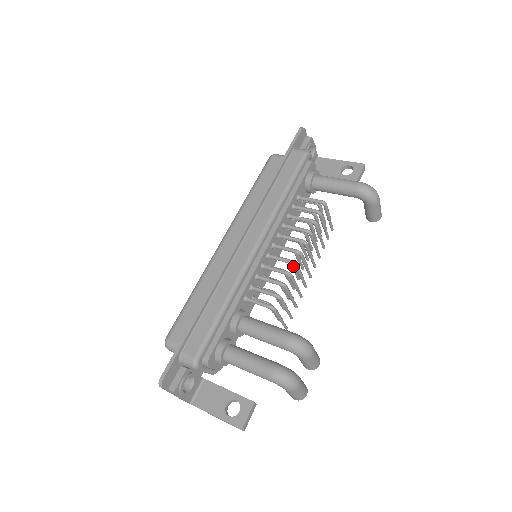
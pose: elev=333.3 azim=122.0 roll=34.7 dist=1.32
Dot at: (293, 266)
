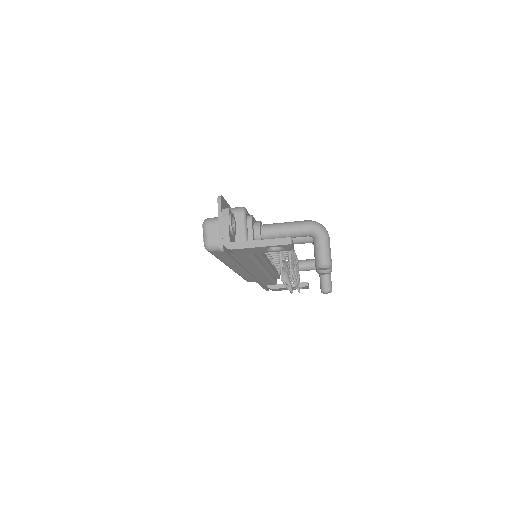
Dot at: (286, 263)
